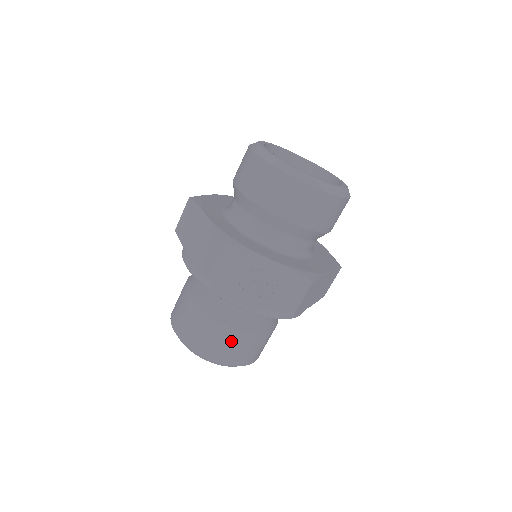
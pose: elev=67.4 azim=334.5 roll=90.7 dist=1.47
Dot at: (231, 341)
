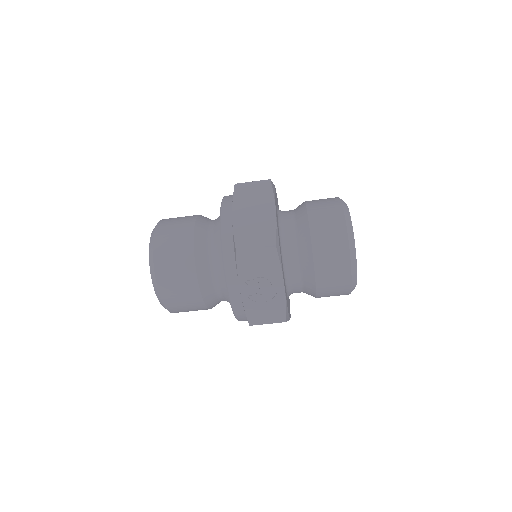
Dot at: (187, 292)
